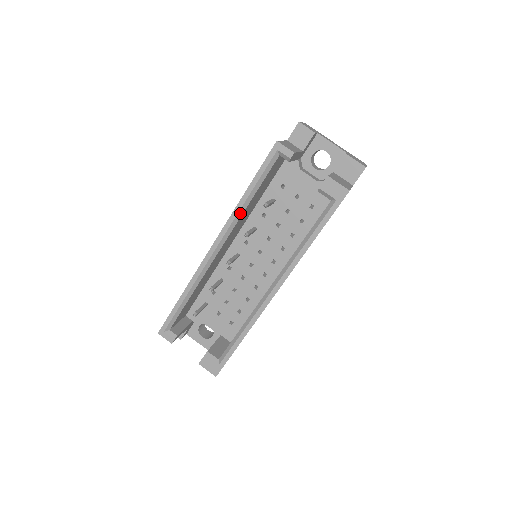
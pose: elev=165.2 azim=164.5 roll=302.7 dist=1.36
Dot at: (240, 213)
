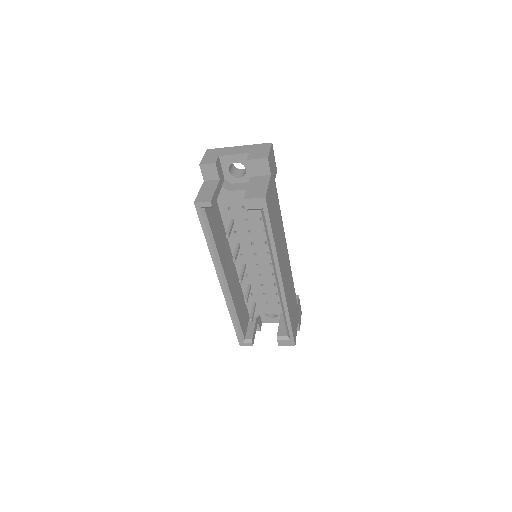
Dot at: (216, 255)
